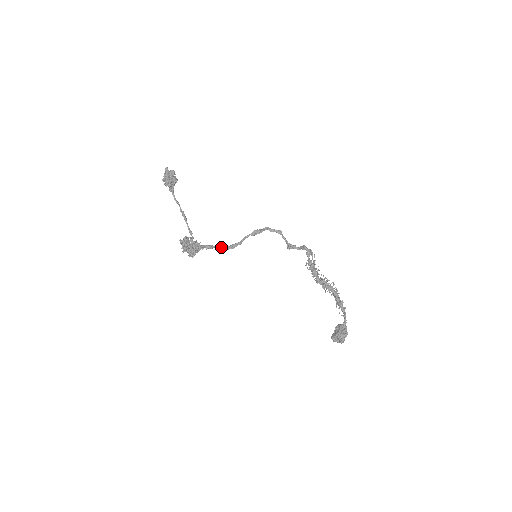
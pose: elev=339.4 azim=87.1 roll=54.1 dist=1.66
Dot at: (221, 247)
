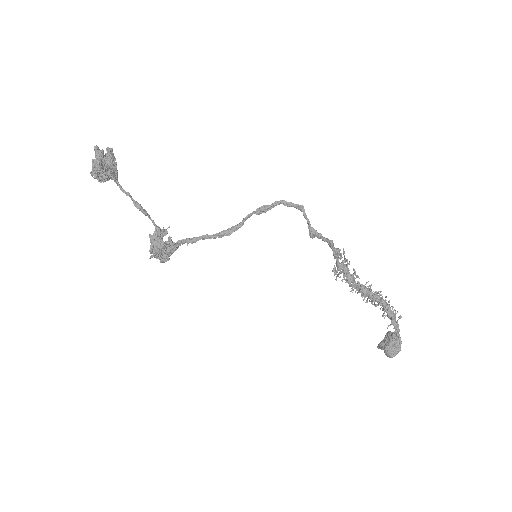
Dot at: (211, 235)
